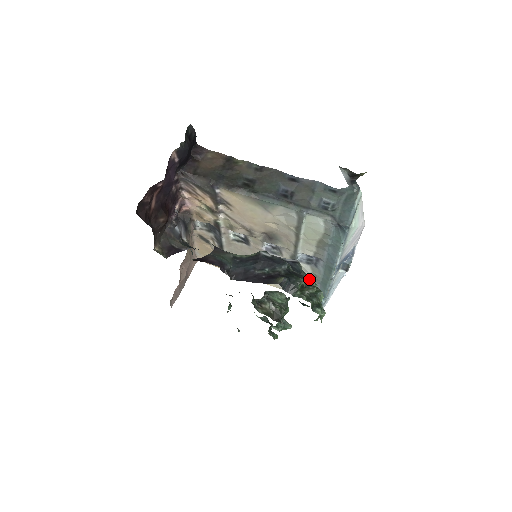
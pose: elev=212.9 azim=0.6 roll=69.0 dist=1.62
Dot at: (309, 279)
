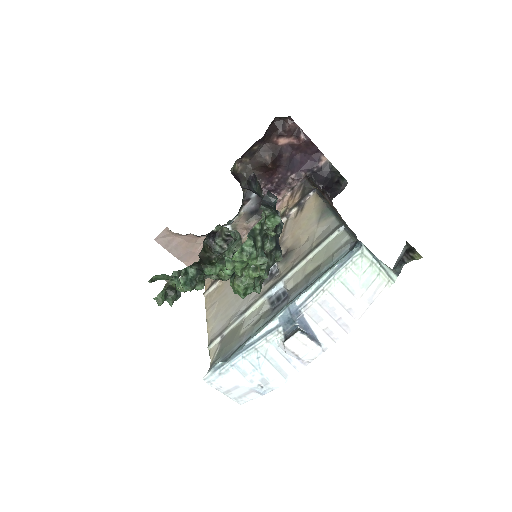
Dot at: (270, 262)
